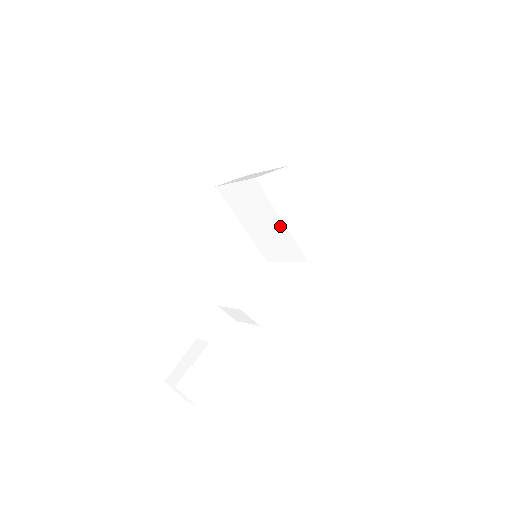
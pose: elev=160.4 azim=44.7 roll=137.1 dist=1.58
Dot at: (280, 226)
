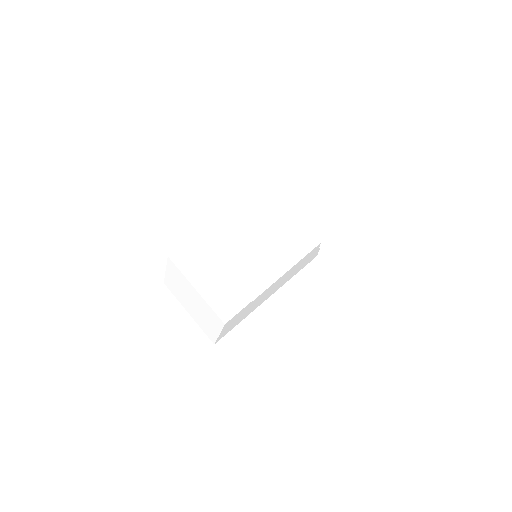
Dot at: occluded
